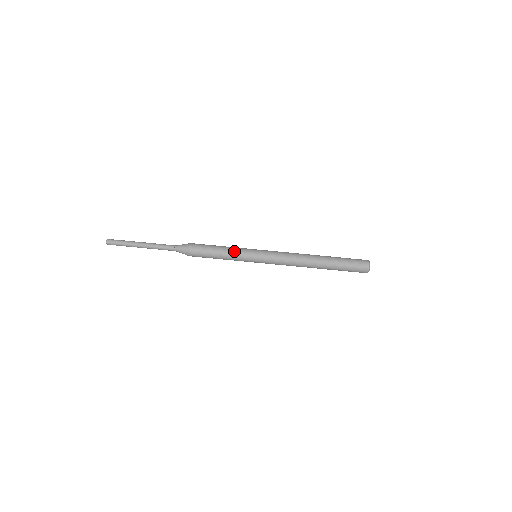
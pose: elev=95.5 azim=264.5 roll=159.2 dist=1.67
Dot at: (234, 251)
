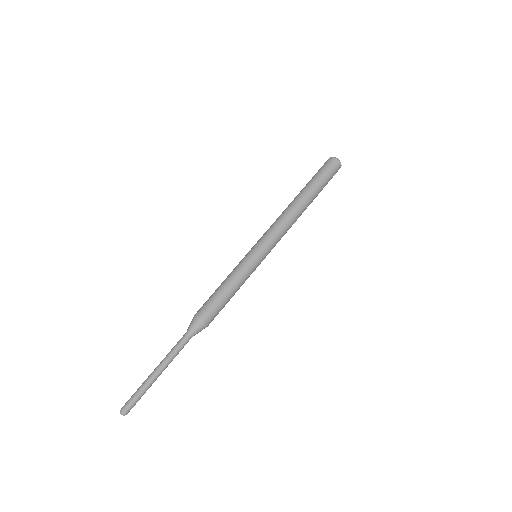
Dot at: (233, 271)
